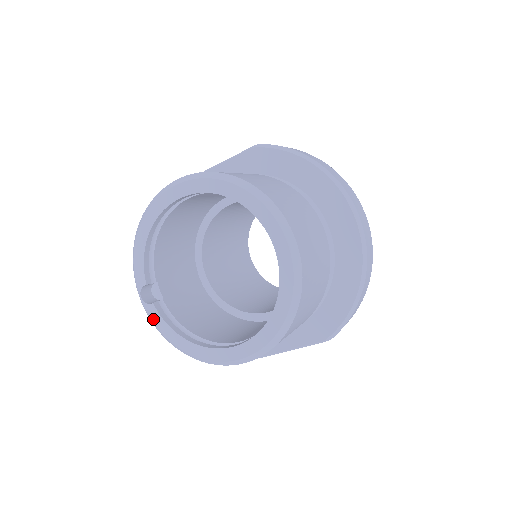
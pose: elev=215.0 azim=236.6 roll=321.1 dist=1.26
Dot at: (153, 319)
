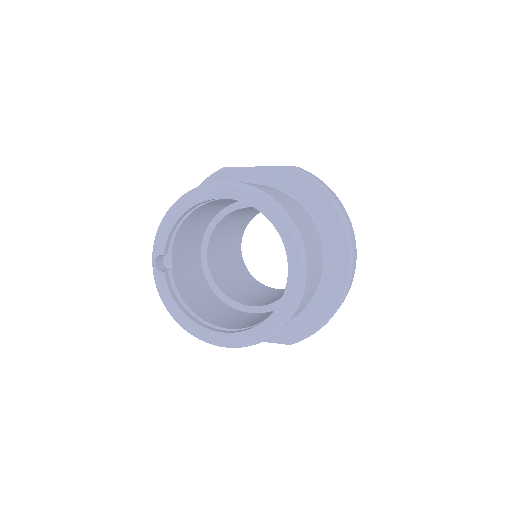
Dot at: (159, 284)
